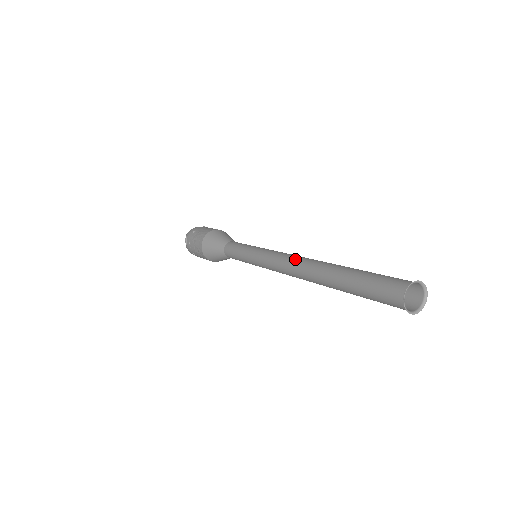
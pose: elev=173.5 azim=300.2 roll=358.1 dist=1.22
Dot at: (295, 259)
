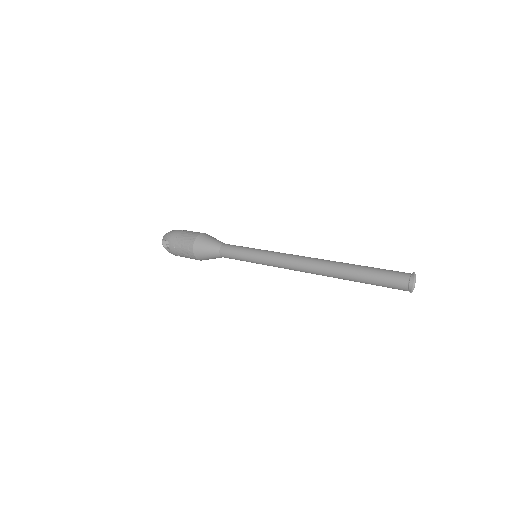
Dot at: (305, 260)
